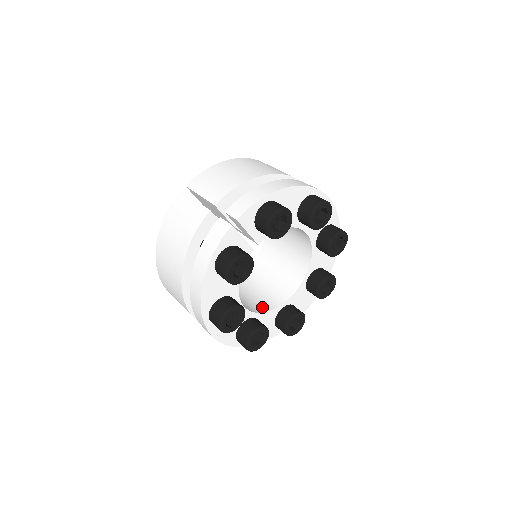
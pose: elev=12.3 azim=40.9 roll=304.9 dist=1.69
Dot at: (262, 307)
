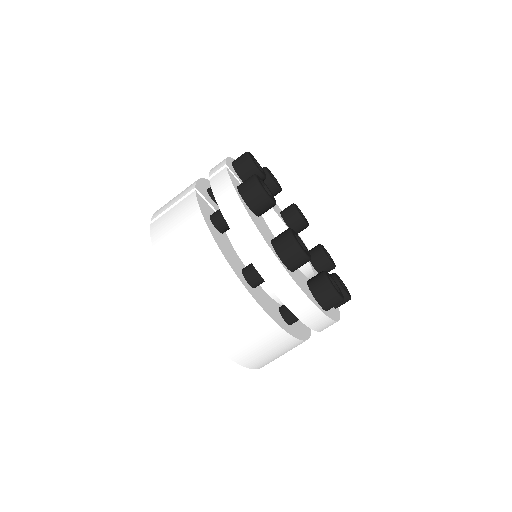
Dot at: occluded
